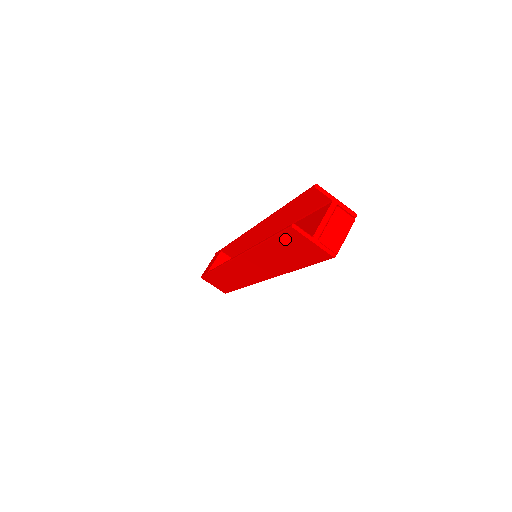
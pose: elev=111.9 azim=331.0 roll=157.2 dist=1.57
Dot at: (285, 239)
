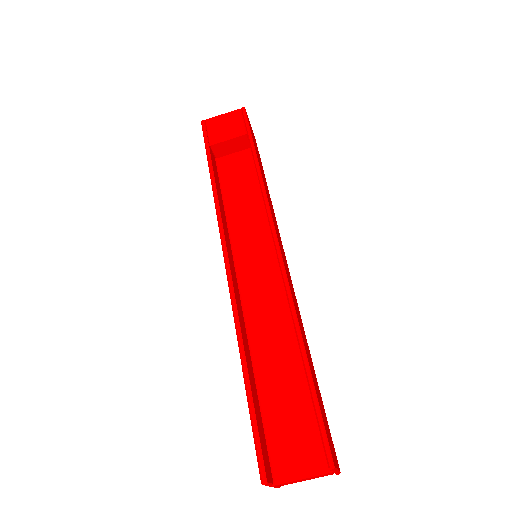
Dot at: occluded
